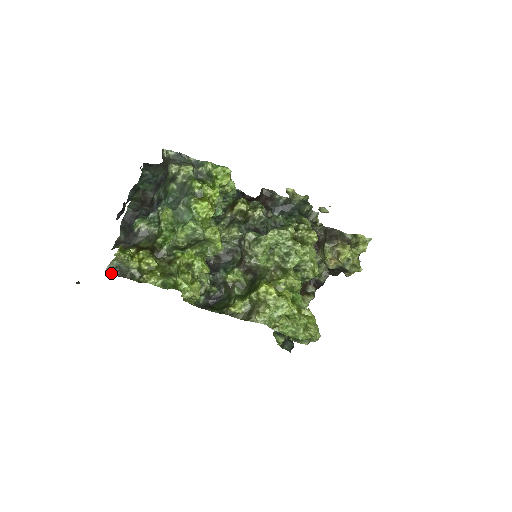
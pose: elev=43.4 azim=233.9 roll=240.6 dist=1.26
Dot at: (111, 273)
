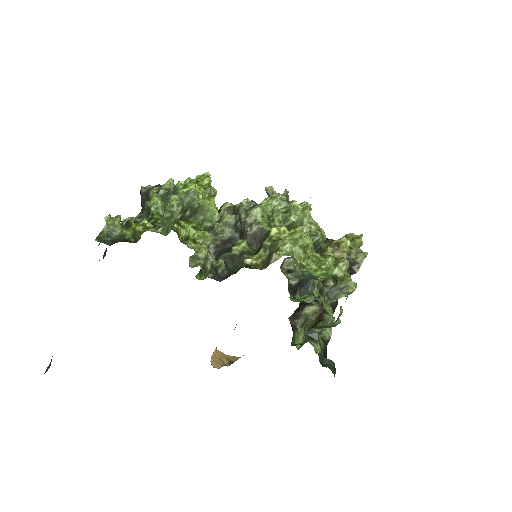
Dot at: (101, 242)
